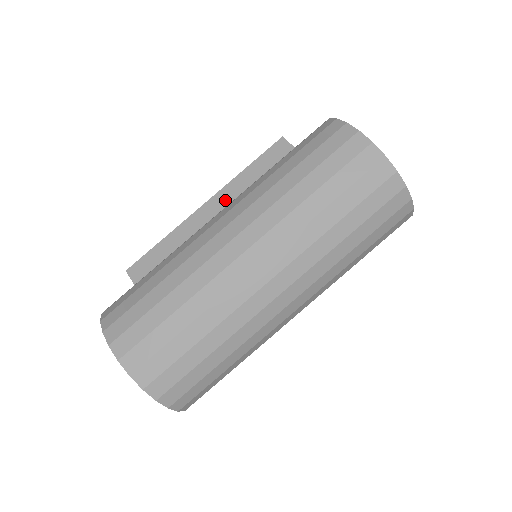
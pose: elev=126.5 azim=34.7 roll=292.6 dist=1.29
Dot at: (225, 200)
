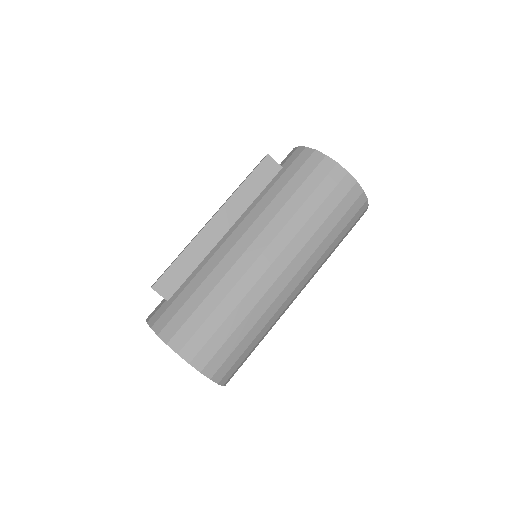
Dot at: (230, 215)
